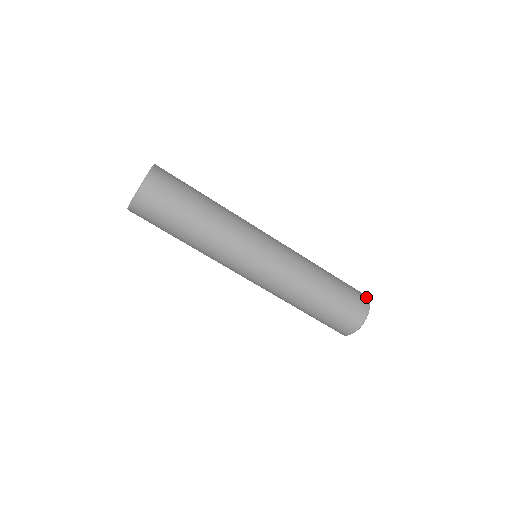
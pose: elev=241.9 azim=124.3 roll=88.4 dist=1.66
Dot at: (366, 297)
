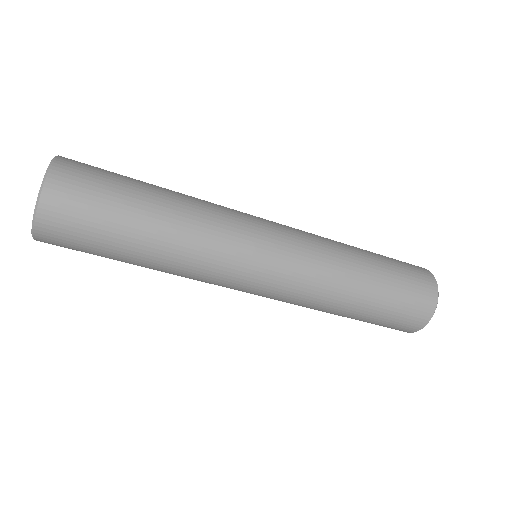
Dot at: (433, 298)
